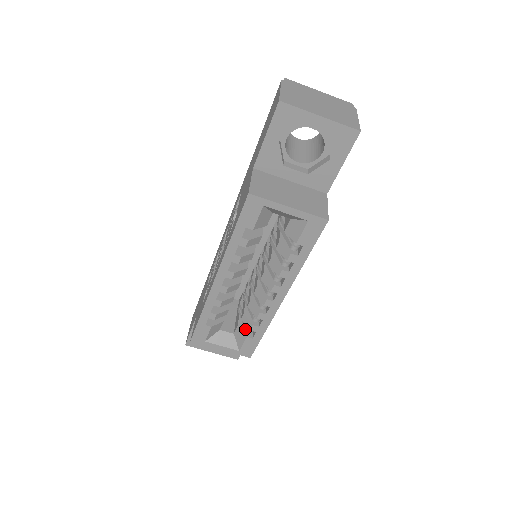
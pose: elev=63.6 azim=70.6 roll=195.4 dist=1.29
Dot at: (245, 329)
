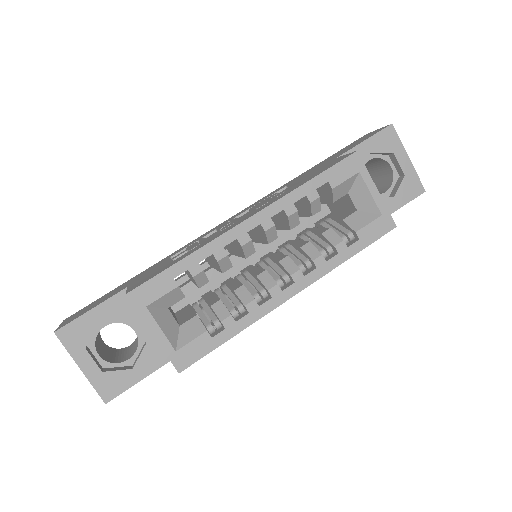
Dot at: (205, 323)
